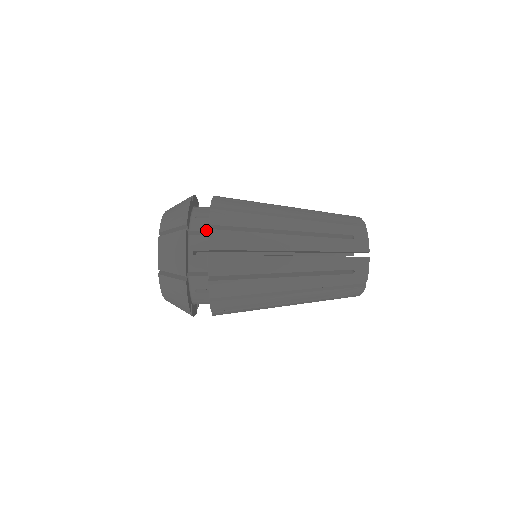
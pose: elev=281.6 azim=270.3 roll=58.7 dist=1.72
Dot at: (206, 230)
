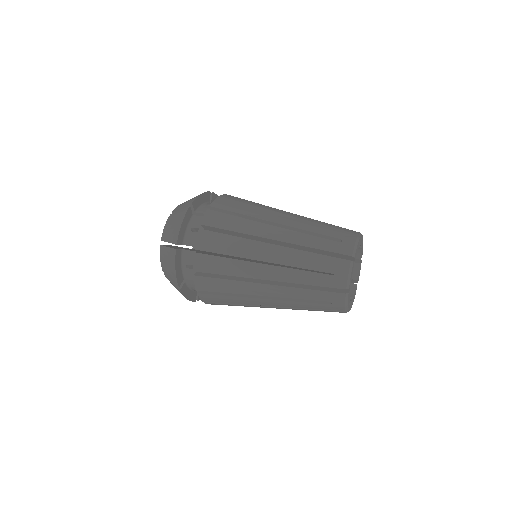
Dot at: occluded
